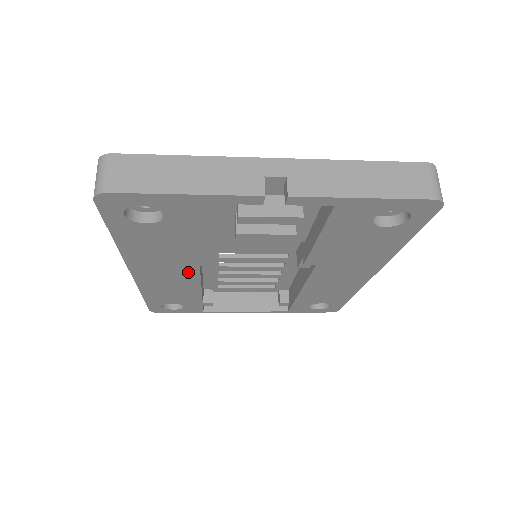
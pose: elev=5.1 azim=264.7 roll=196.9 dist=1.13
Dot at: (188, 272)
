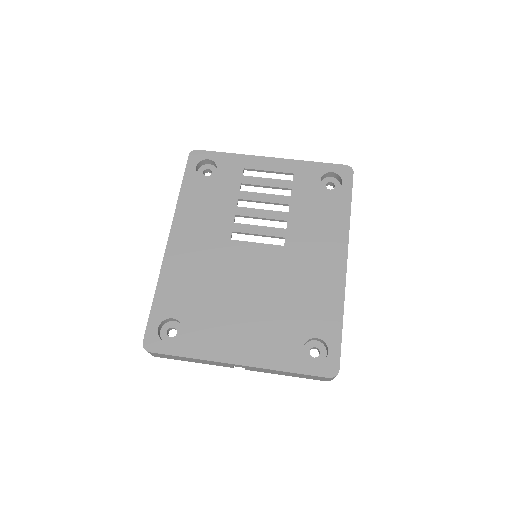
Dot at: occluded
